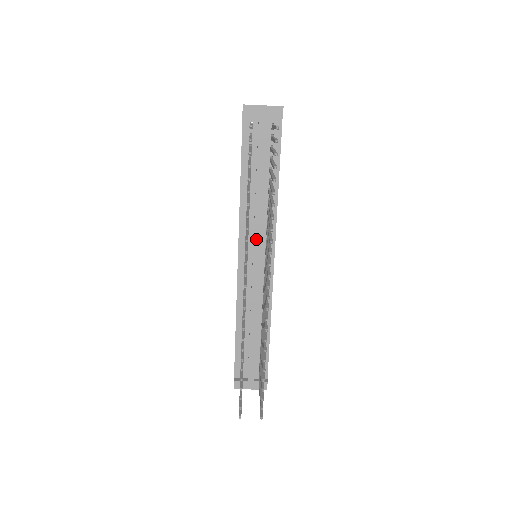
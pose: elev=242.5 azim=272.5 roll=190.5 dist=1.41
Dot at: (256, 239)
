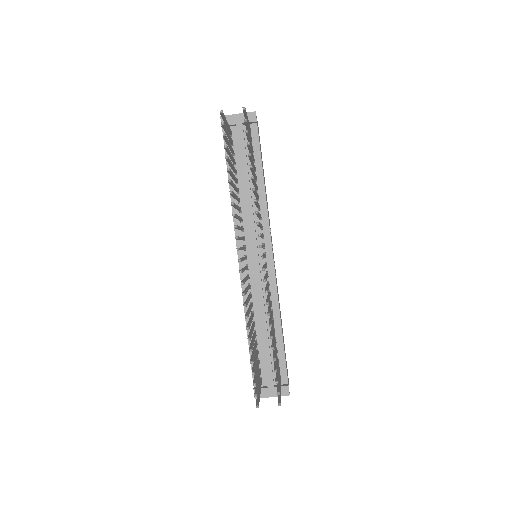
Dot at: (251, 235)
